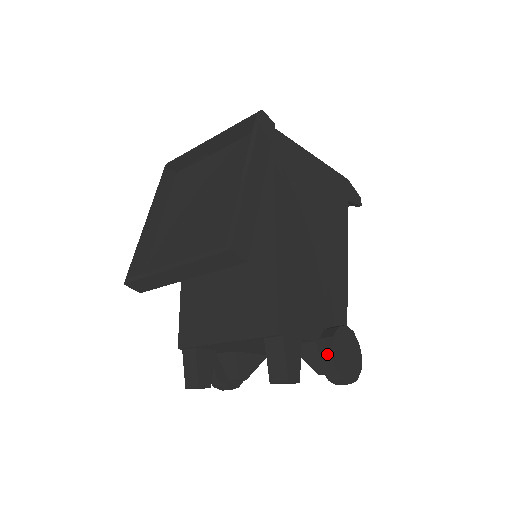
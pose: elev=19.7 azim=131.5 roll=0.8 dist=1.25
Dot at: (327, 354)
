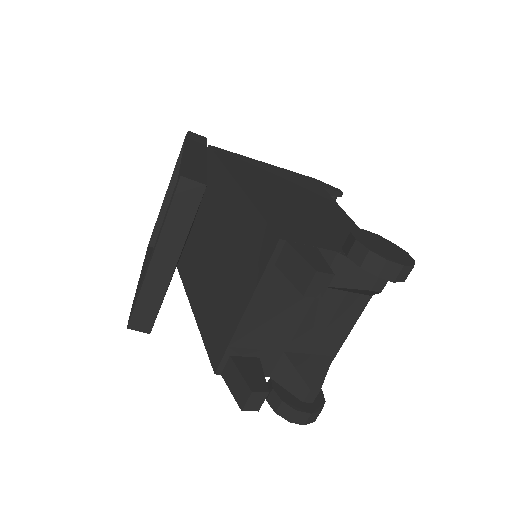
Dot at: (354, 247)
